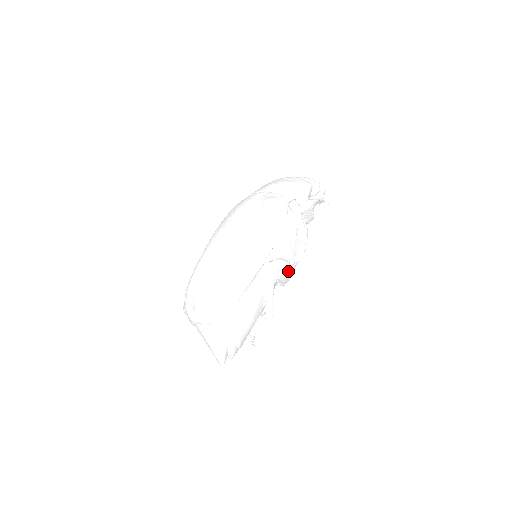
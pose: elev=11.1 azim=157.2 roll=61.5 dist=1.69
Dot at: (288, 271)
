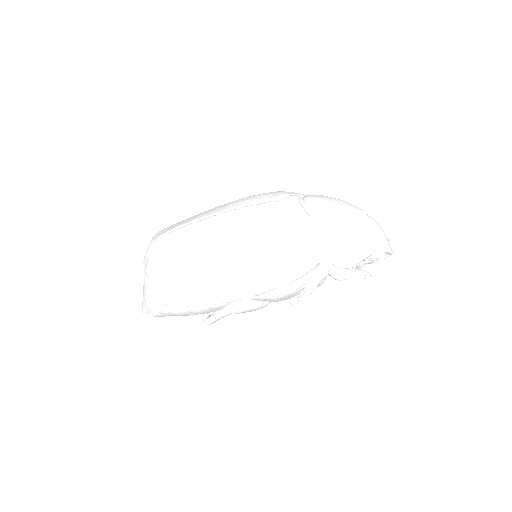
Dot at: occluded
